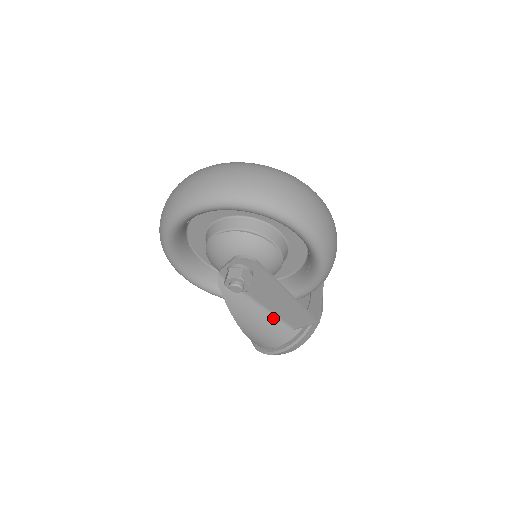
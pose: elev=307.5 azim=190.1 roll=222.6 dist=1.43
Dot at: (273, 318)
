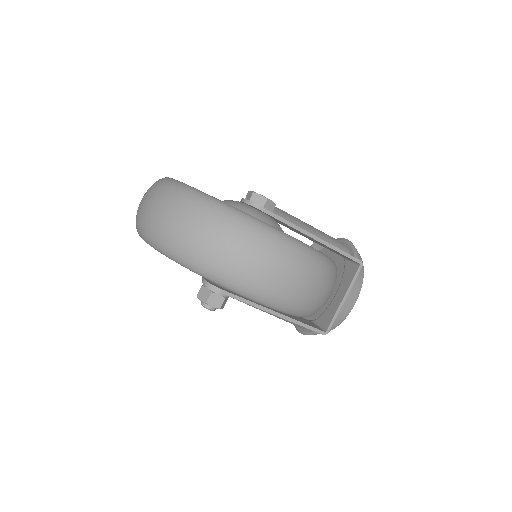
Dot at: occluded
